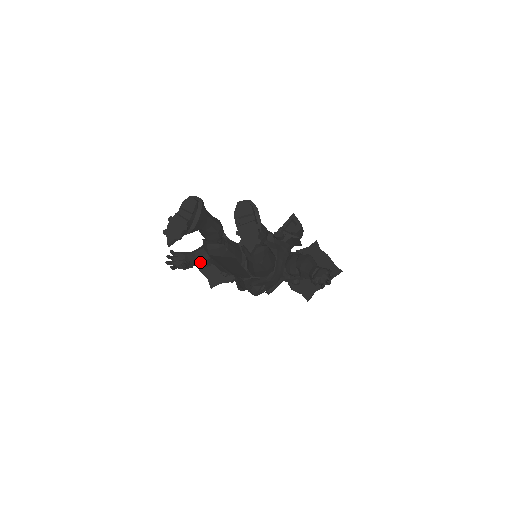
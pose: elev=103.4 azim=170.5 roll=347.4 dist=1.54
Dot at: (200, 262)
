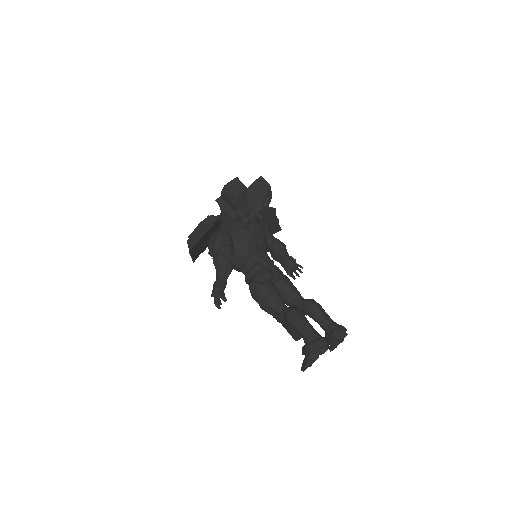
Dot at: occluded
